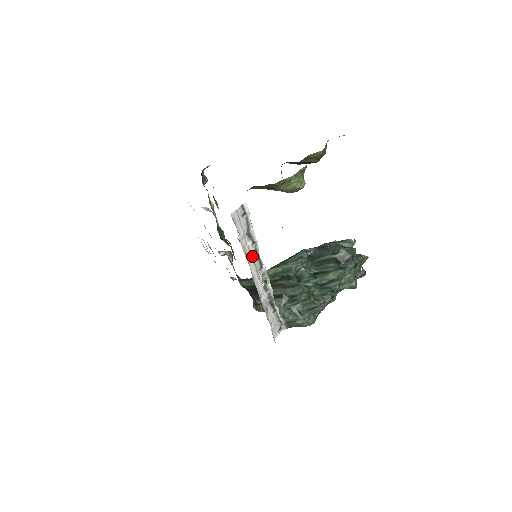
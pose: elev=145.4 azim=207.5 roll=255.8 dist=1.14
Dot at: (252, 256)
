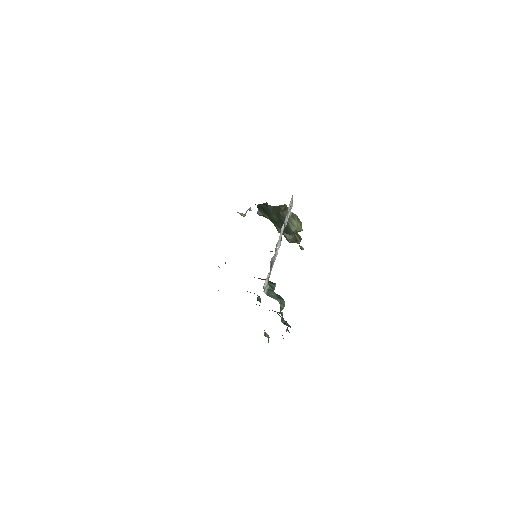
Dot at: (284, 223)
